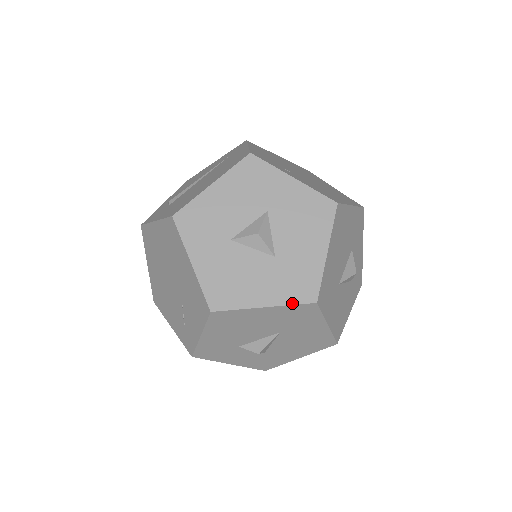
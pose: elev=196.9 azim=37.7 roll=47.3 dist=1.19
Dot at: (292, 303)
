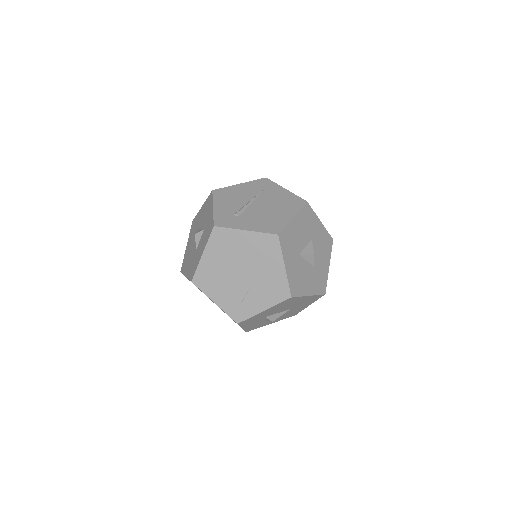
Dot at: (318, 294)
